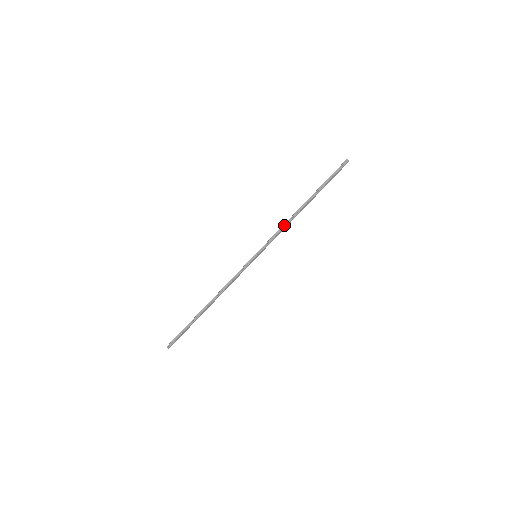
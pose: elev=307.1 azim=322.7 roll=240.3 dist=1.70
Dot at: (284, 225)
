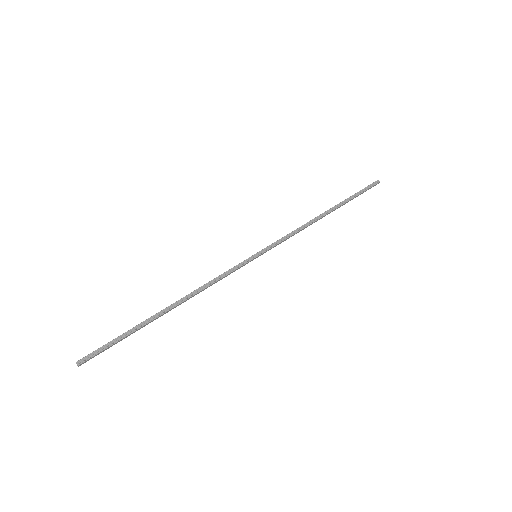
Dot at: (300, 228)
